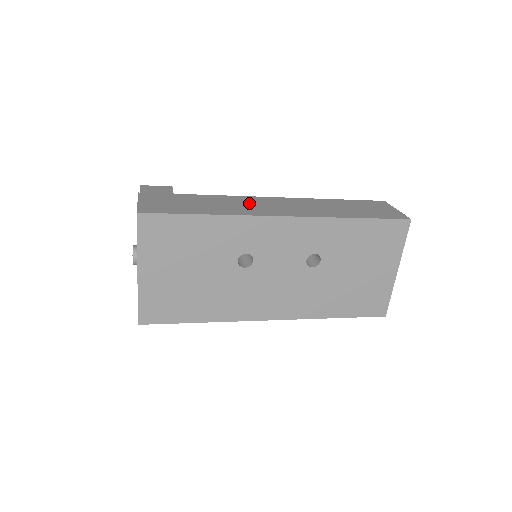
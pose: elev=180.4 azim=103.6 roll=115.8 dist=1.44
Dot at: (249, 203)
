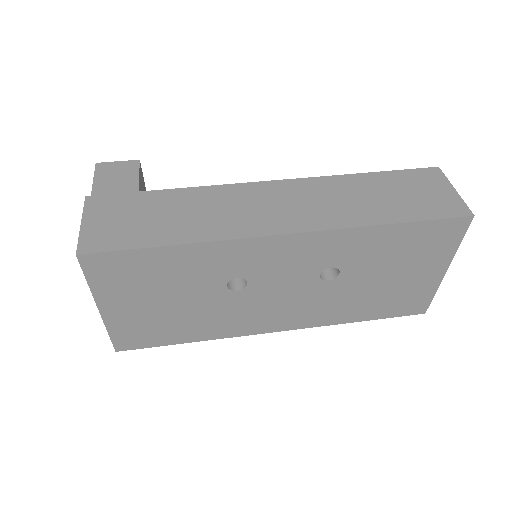
Dot at: (238, 203)
